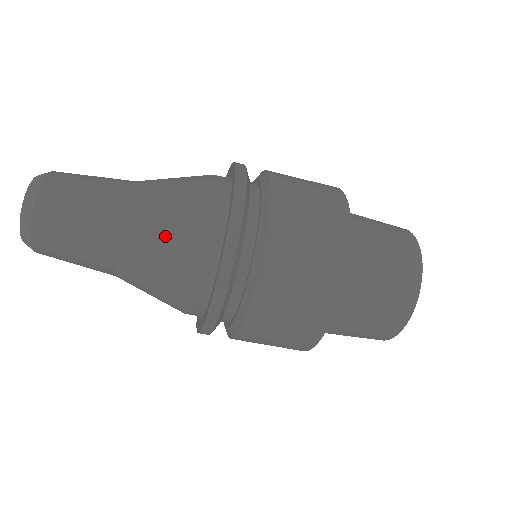
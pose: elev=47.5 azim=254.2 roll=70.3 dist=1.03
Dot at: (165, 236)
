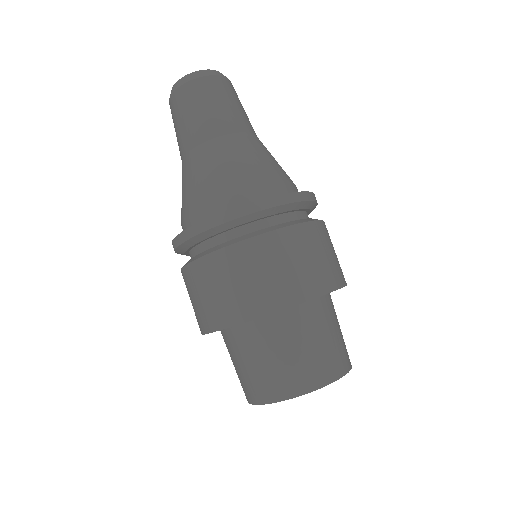
Dot at: (214, 172)
